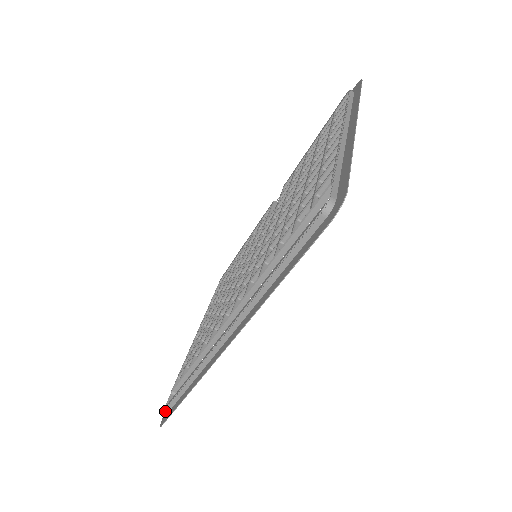
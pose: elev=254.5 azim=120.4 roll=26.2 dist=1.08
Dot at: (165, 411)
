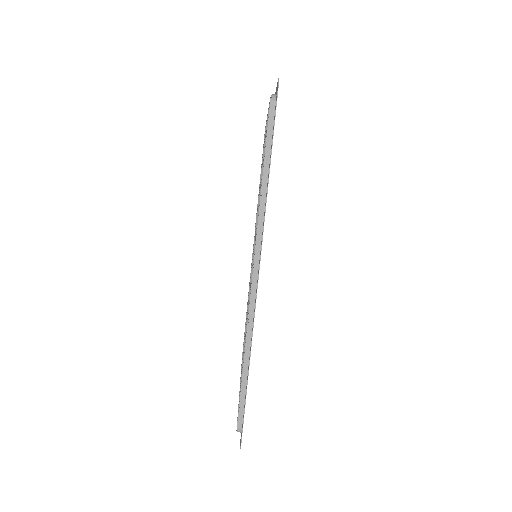
Dot at: (238, 426)
